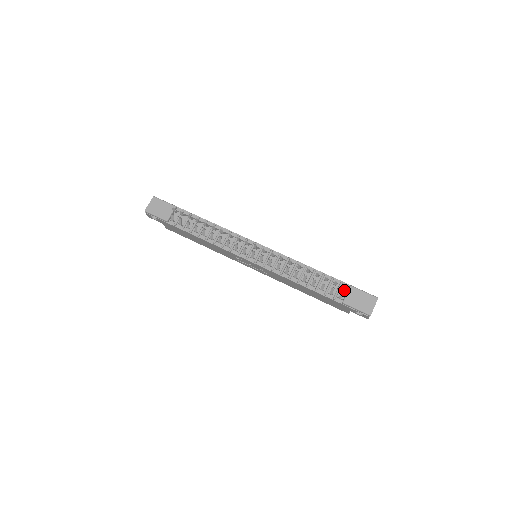
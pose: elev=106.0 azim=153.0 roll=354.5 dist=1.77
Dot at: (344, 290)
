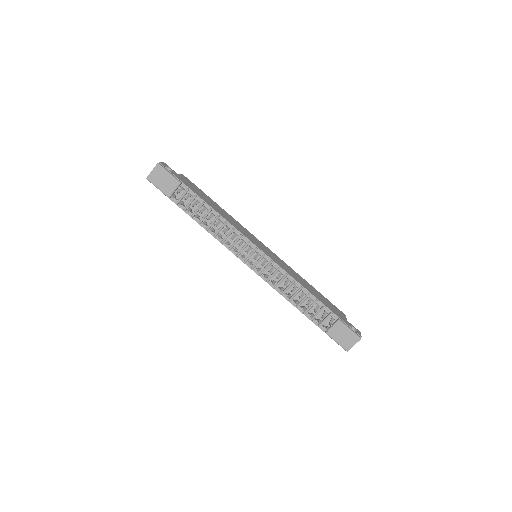
Dot at: (331, 321)
